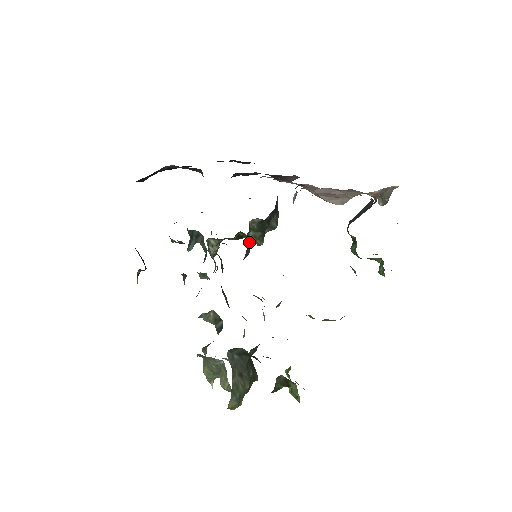
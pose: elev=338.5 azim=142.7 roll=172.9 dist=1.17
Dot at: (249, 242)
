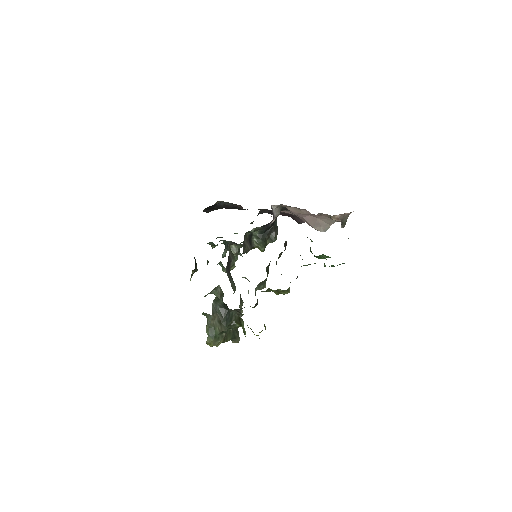
Dot at: (251, 244)
